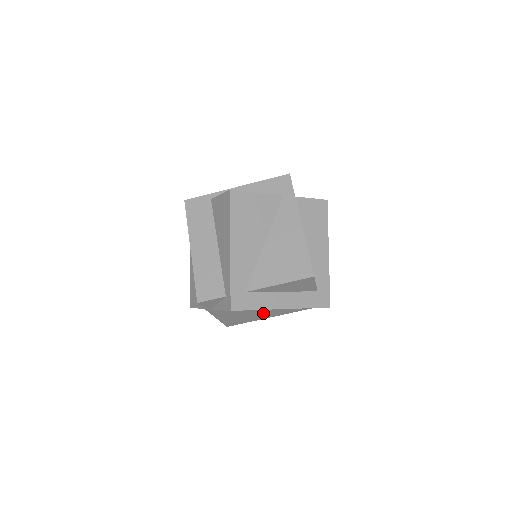
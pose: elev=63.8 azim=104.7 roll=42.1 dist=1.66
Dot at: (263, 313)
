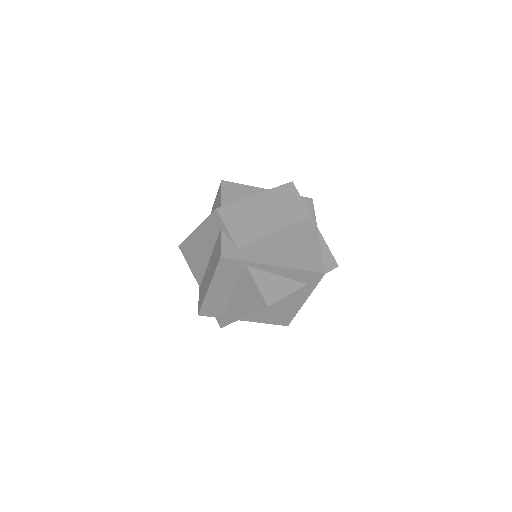
Dot at: occluded
